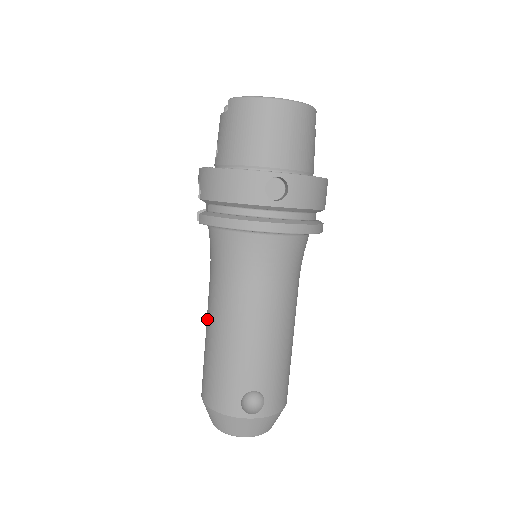
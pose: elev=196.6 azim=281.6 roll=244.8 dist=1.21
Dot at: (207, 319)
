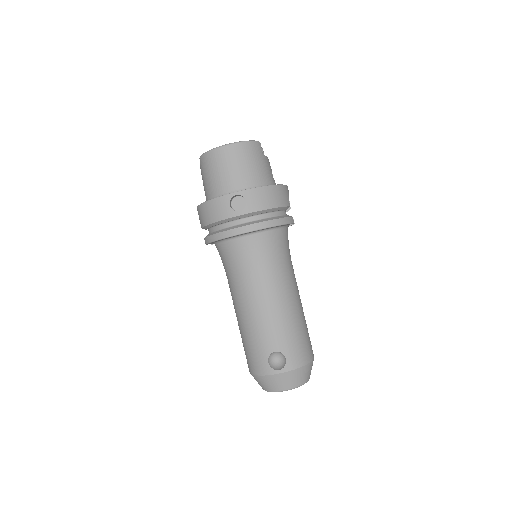
Dot at: occluded
